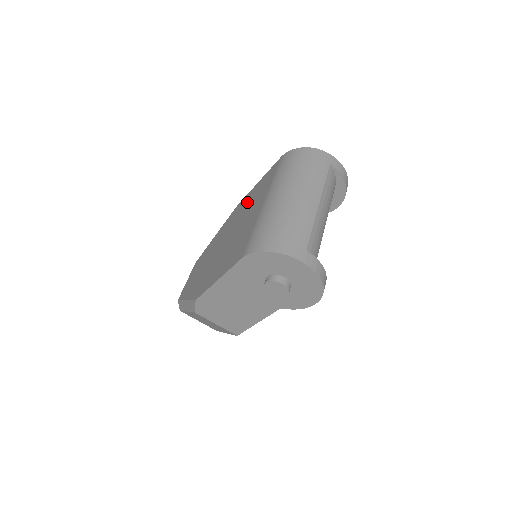
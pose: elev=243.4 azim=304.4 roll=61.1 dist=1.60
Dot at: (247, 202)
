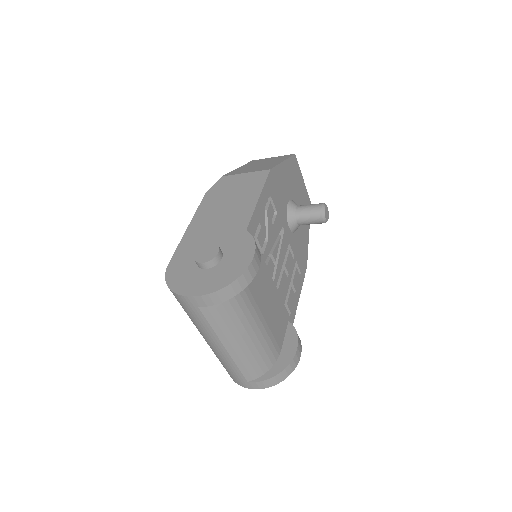
Dot at: occluded
